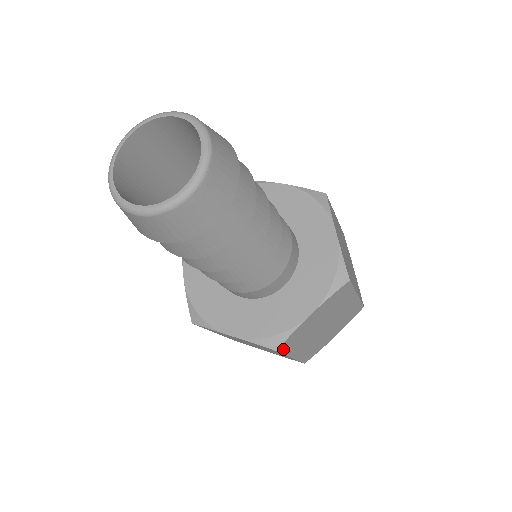
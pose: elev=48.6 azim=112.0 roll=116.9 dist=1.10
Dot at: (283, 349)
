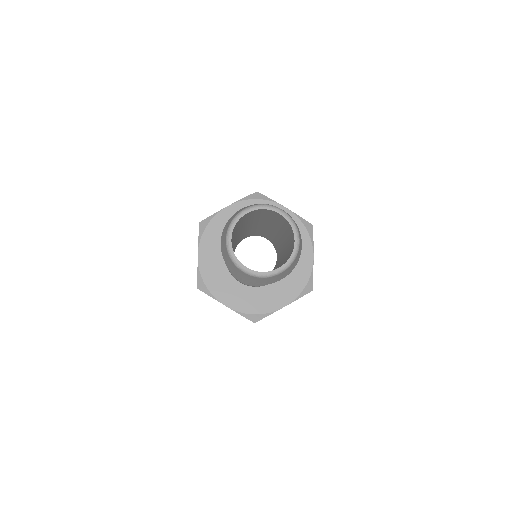
Dot at: occluded
